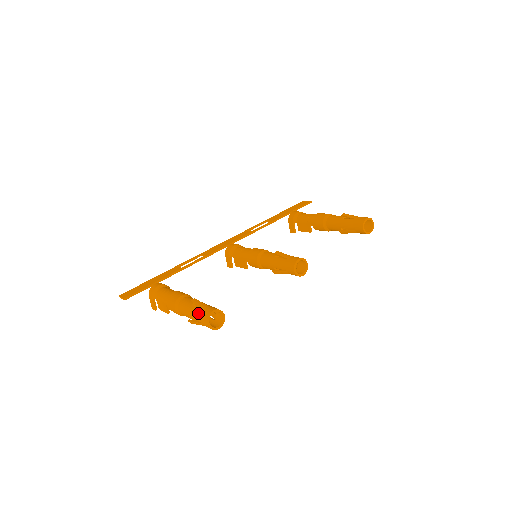
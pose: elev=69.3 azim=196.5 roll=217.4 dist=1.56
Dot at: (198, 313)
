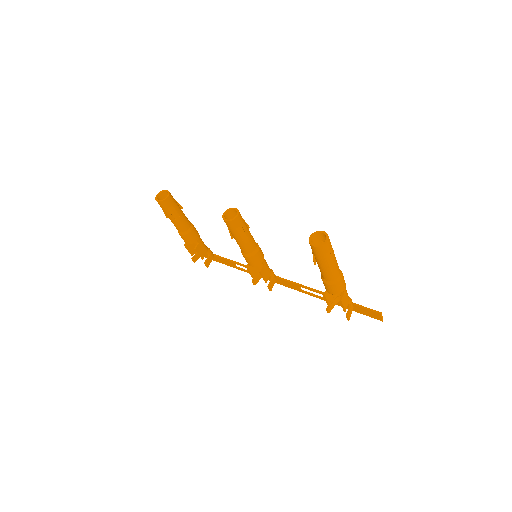
Dot at: occluded
